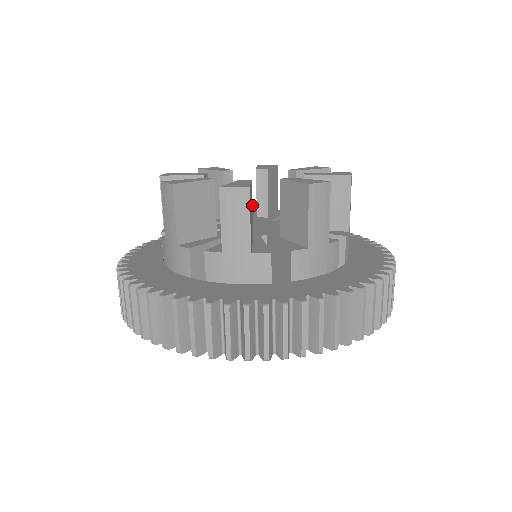
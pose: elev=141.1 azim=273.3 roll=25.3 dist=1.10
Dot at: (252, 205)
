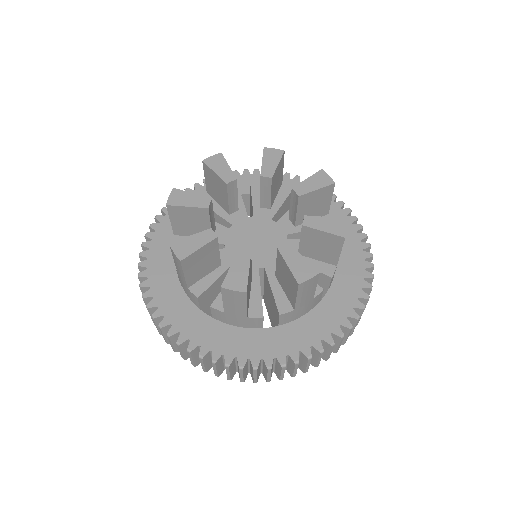
Dot at: (251, 265)
